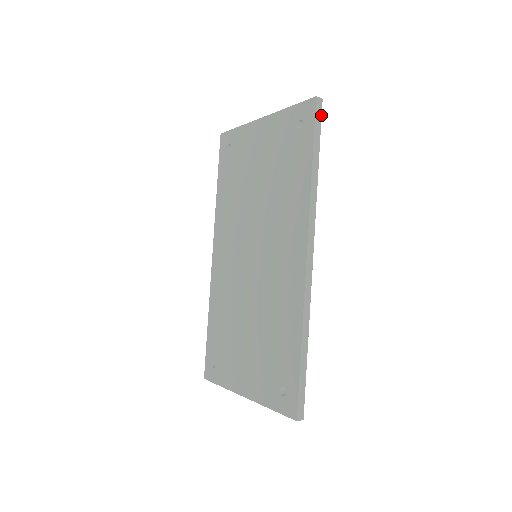
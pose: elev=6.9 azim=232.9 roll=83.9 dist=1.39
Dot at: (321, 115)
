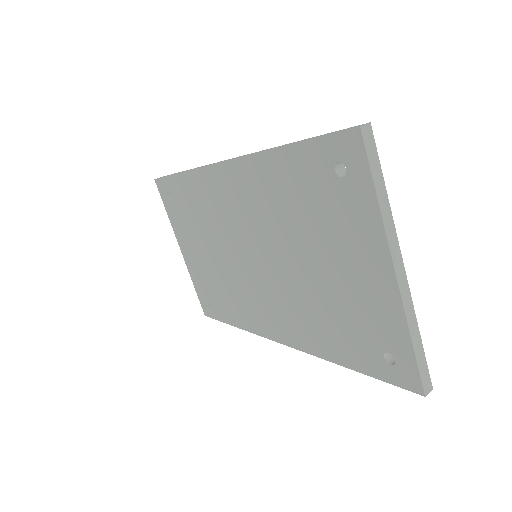
Dot at: occluded
